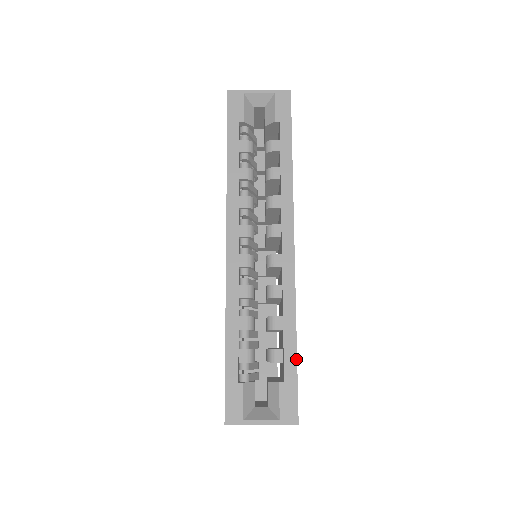
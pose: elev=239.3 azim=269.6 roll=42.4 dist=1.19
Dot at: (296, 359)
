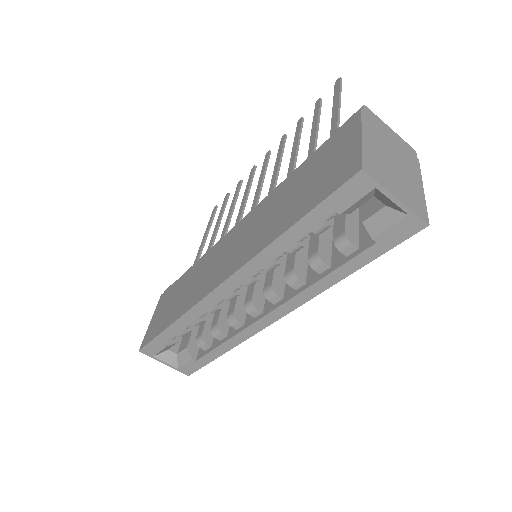
Dot at: (214, 359)
